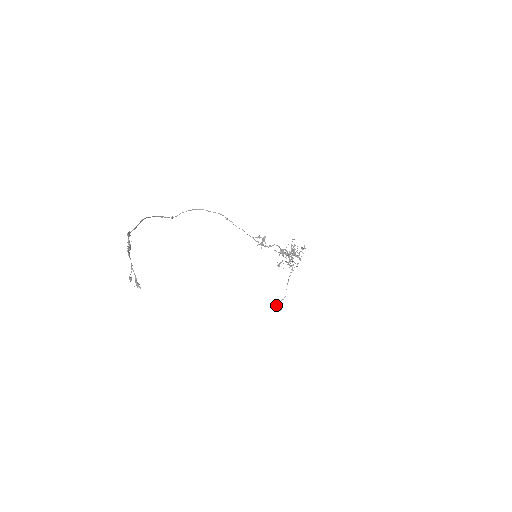
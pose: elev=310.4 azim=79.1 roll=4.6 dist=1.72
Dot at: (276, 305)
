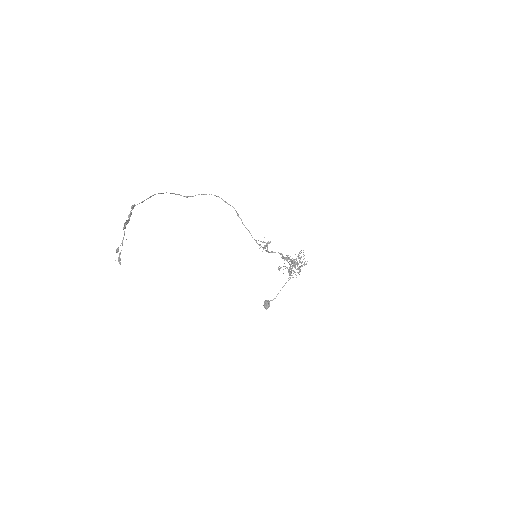
Dot at: (265, 302)
